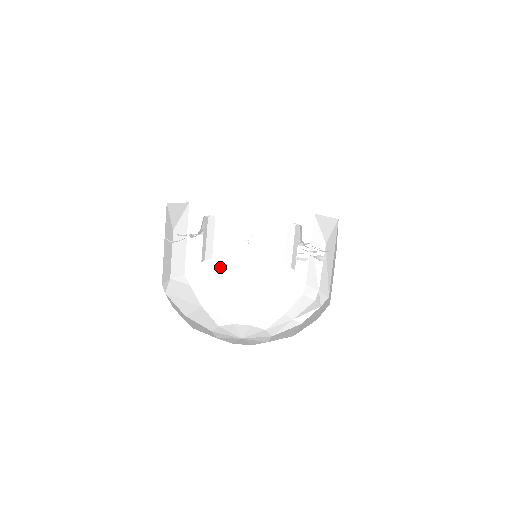
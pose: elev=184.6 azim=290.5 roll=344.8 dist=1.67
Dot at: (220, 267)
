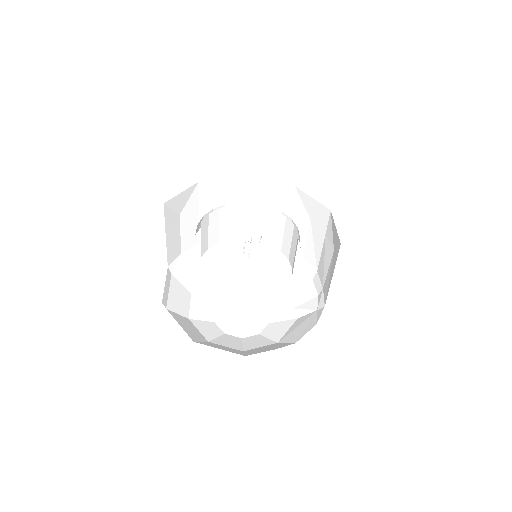
Dot at: occluded
